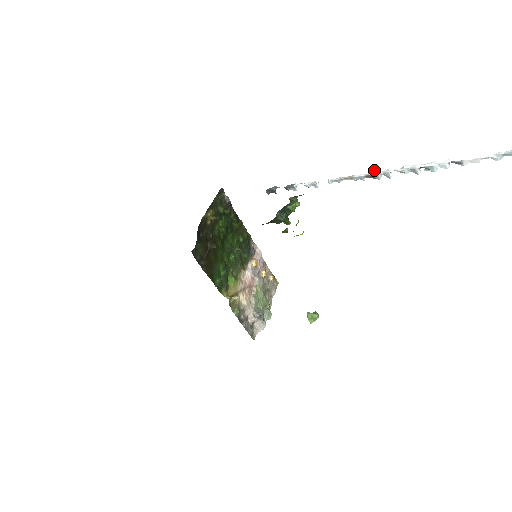
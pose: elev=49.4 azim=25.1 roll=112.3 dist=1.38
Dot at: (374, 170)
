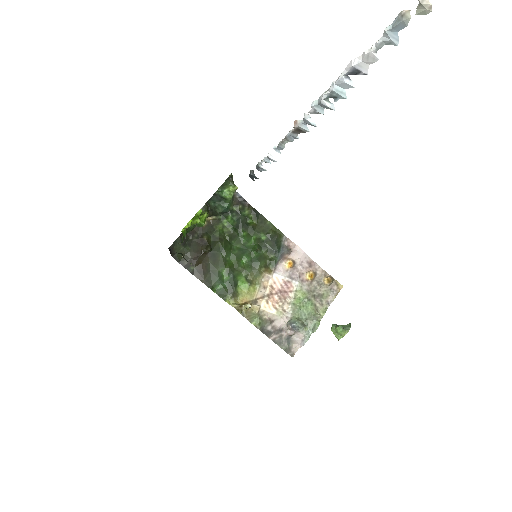
Dot at: (295, 121)
